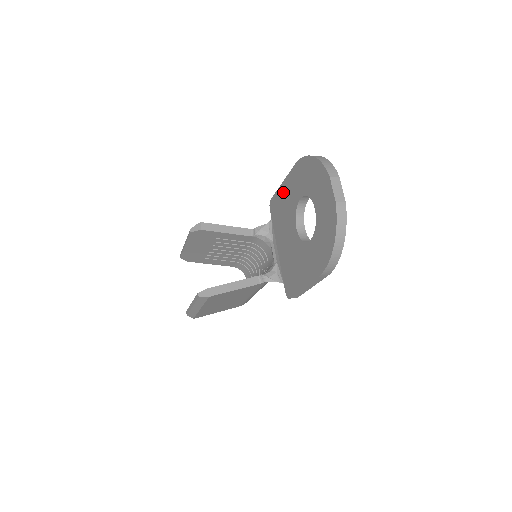
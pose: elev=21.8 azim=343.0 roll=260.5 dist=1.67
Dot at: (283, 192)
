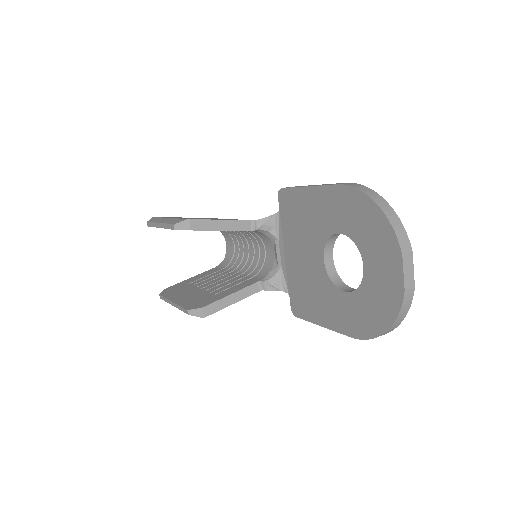
Dot at: (307, 199)
